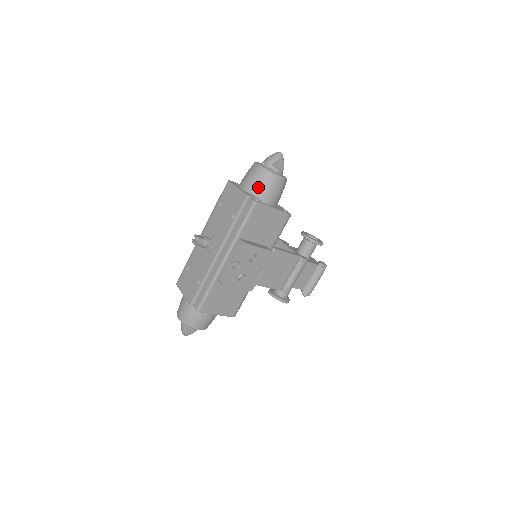
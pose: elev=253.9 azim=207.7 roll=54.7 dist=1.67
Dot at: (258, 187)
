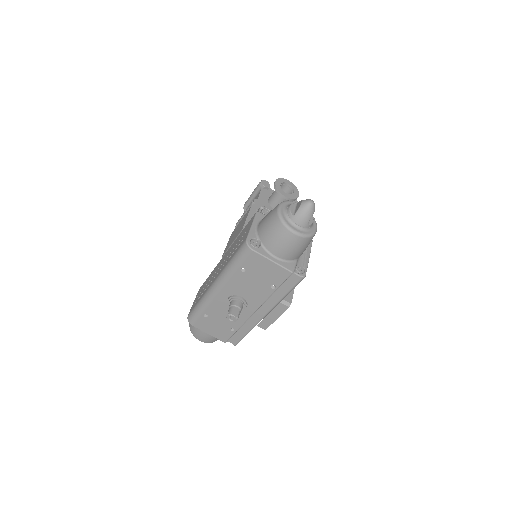
Dot at: (297, 254)
